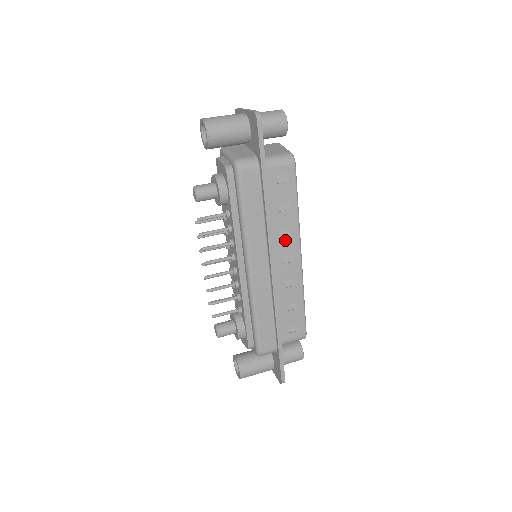
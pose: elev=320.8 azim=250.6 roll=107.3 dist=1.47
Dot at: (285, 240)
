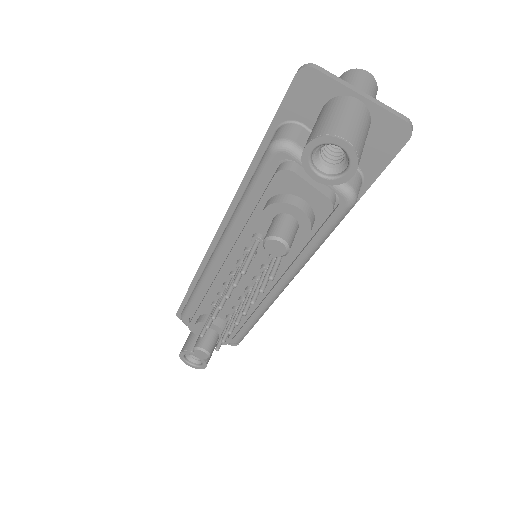
Dot at: occluded
